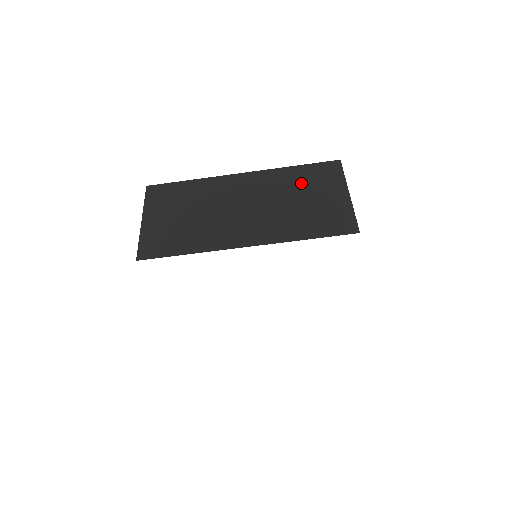
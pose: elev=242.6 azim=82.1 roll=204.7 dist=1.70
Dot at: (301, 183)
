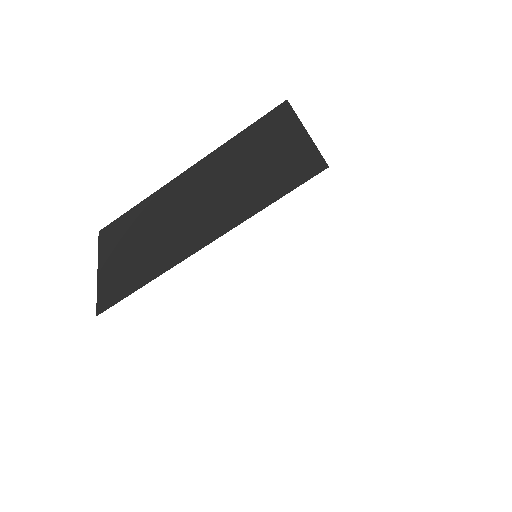
Dot at: (249, 147)
